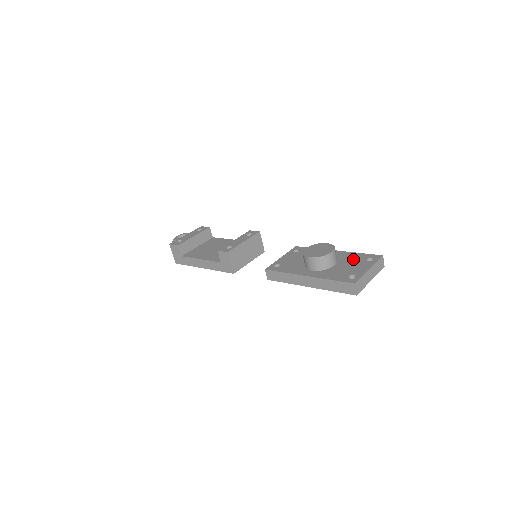
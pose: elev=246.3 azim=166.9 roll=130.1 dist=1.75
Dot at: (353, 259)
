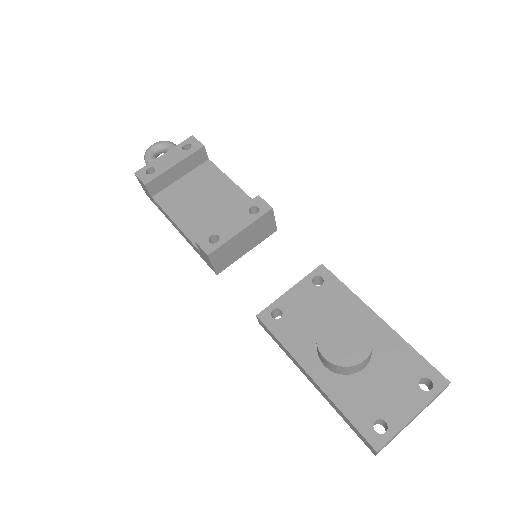
Dot at: (398, 366)
